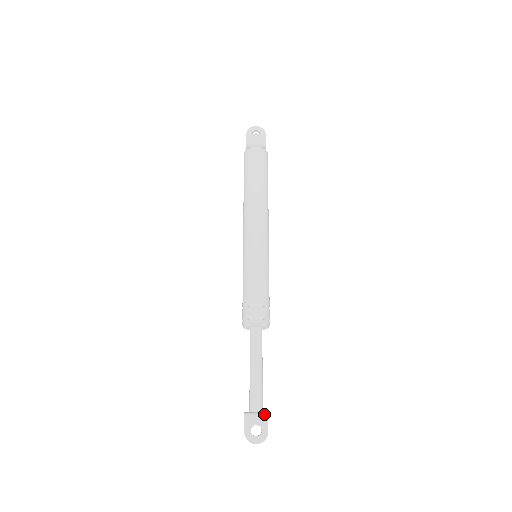
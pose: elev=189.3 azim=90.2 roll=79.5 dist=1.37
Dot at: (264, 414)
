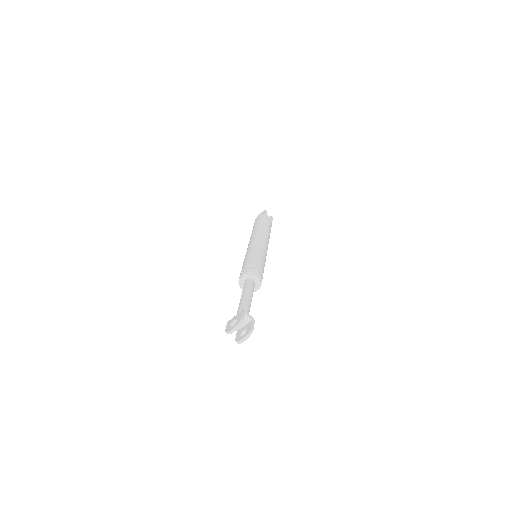
Dot at: (241, 312)
